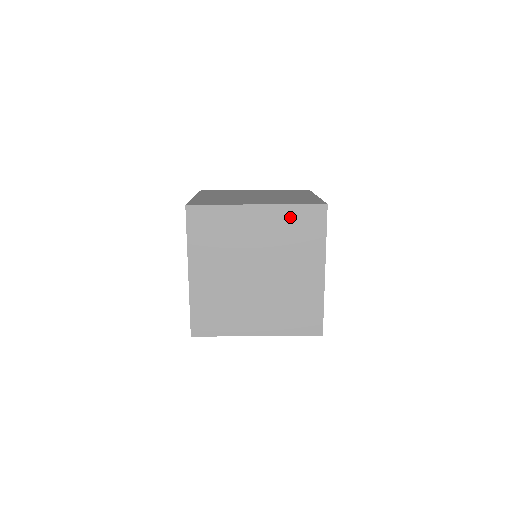
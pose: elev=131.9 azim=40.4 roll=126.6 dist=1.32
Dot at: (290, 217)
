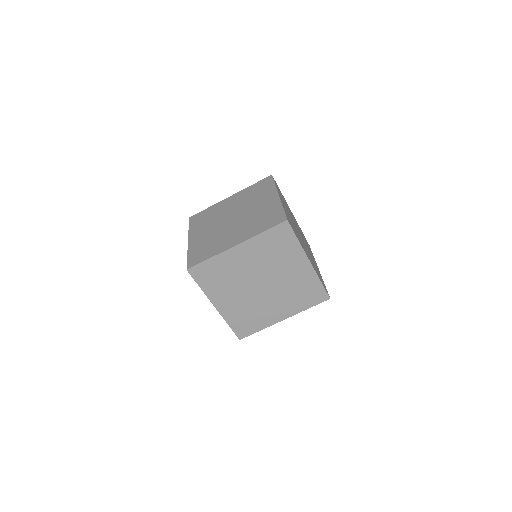
Dot at: (264, 241)
